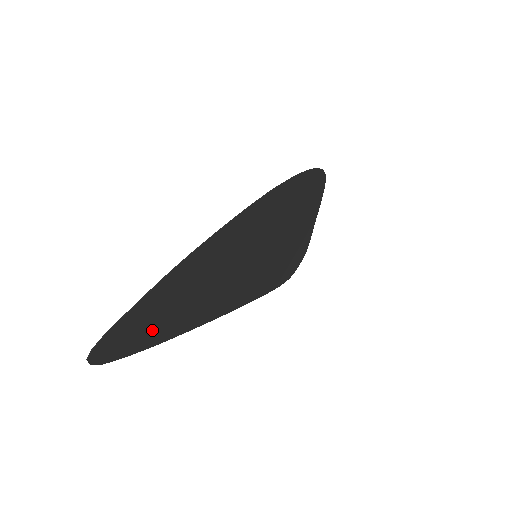
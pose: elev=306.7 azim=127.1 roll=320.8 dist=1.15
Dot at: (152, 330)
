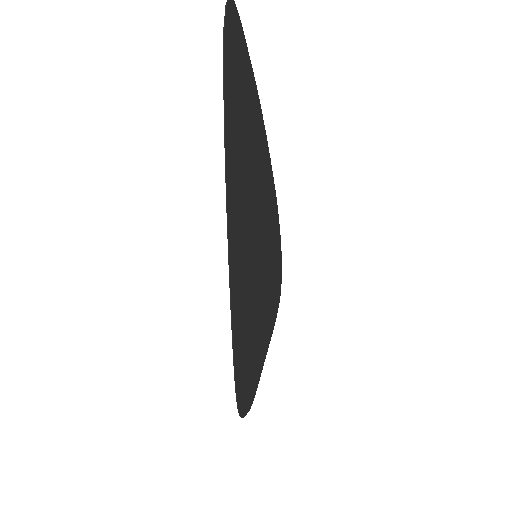
Dot at: (234, 102)
